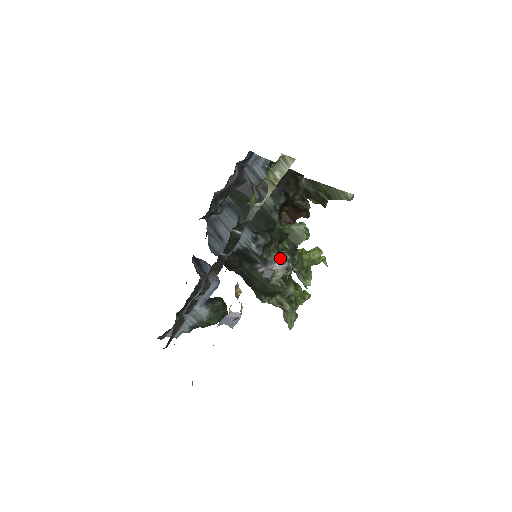
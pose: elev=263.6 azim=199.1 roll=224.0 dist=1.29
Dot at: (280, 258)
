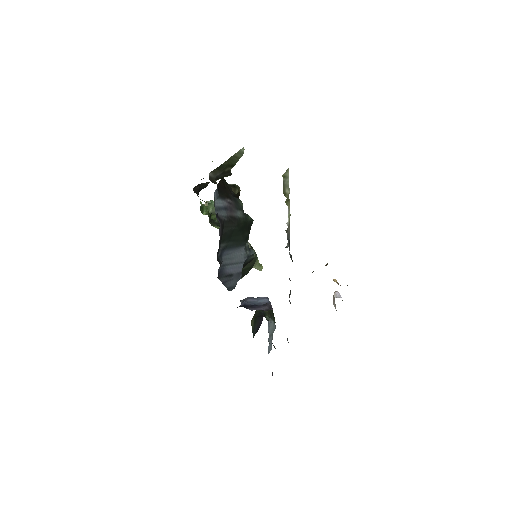
Dot at: occluded
